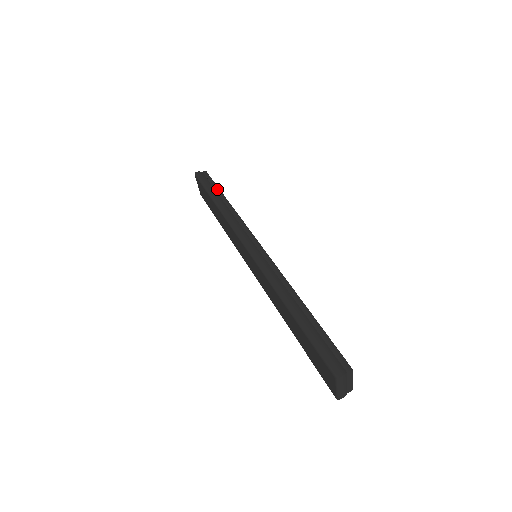
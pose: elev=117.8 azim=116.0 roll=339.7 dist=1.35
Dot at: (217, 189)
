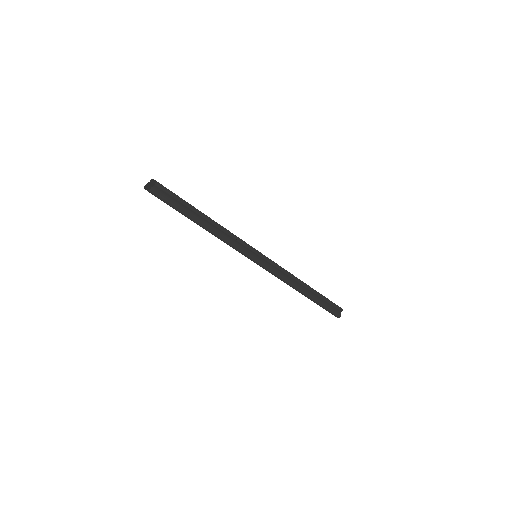
Dot at: (190, 207)
